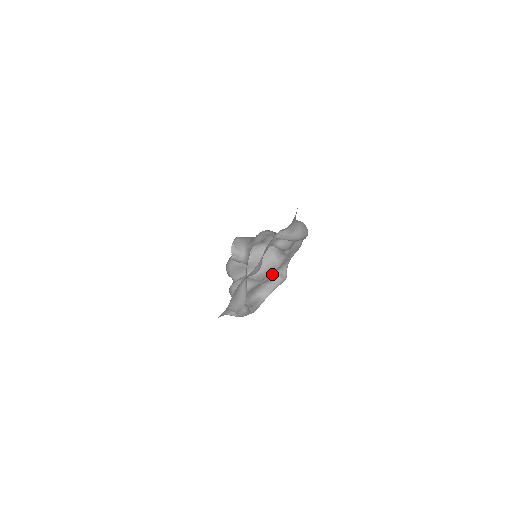
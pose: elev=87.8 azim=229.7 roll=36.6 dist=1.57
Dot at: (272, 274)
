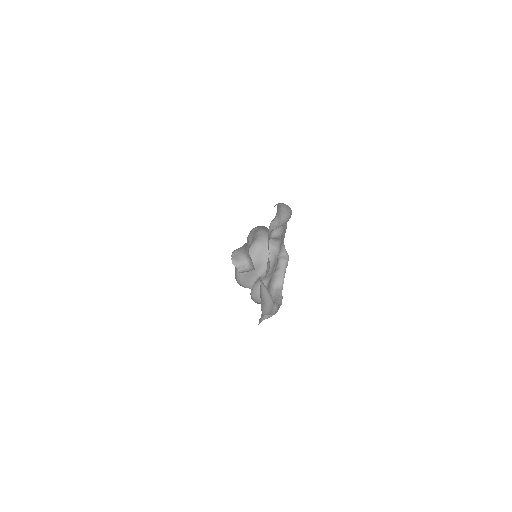
Dot at: (276, 262)
